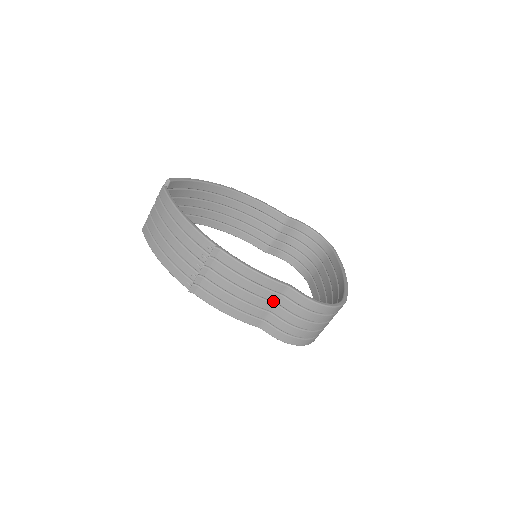
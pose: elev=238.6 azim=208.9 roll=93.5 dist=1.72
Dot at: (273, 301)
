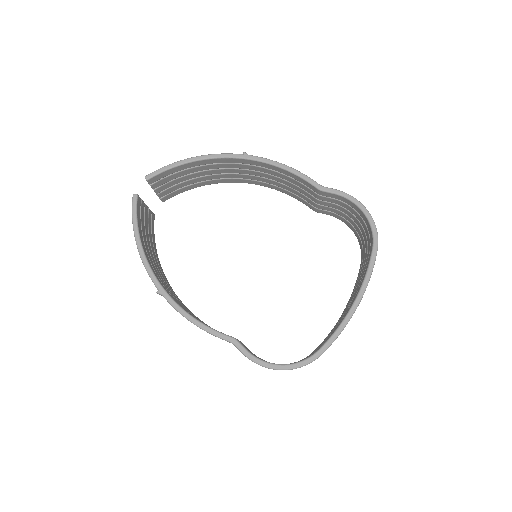
Dot at: occluded
